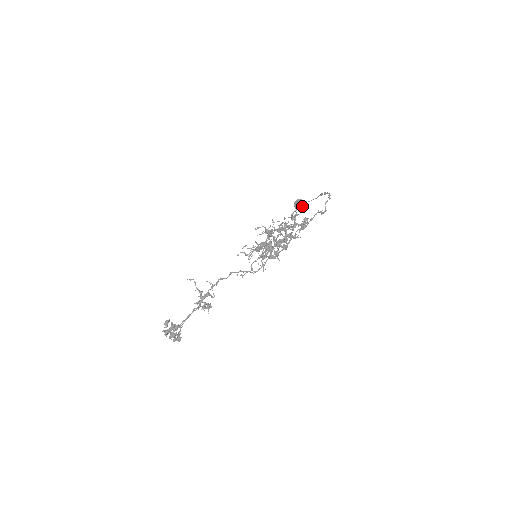
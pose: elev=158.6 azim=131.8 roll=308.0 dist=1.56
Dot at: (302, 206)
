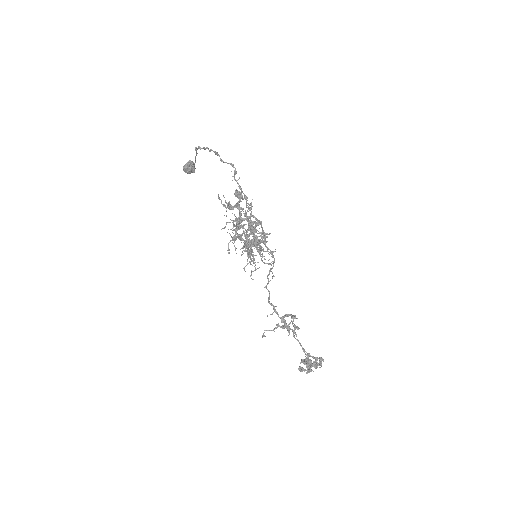
Dot at: occluded
